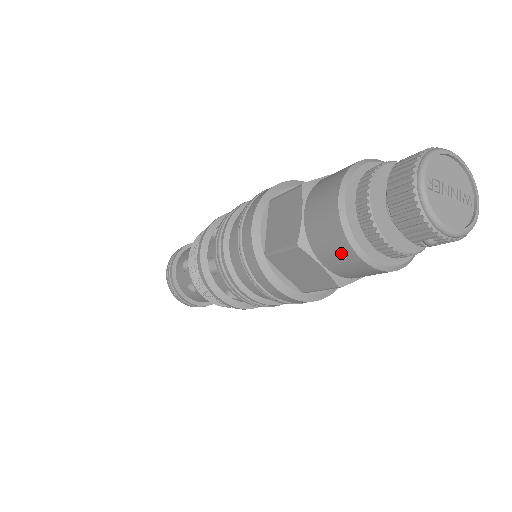
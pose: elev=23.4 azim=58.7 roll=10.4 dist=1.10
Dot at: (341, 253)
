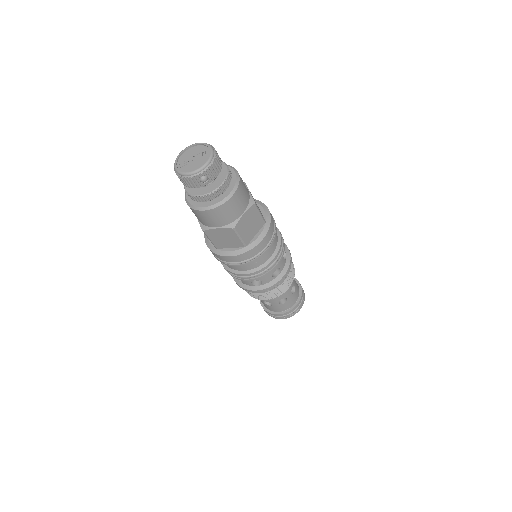
Dot at: (205, 216)
